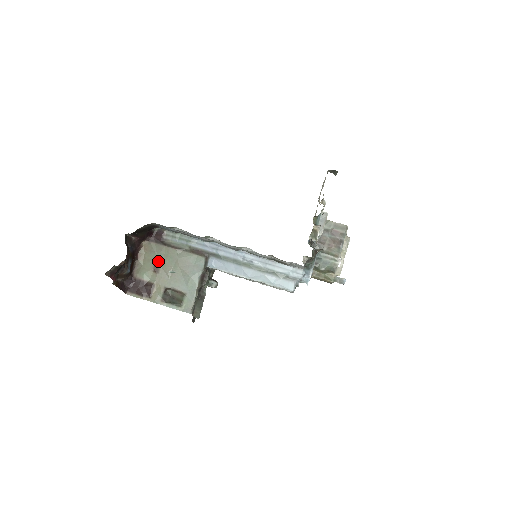
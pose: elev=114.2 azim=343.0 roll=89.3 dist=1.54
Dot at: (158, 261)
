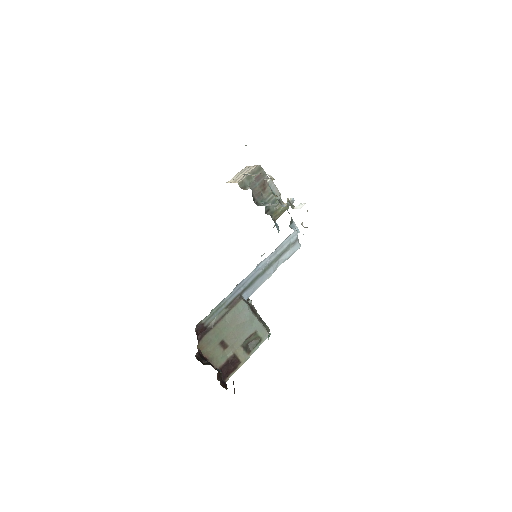
Dot at: (220, 341)
